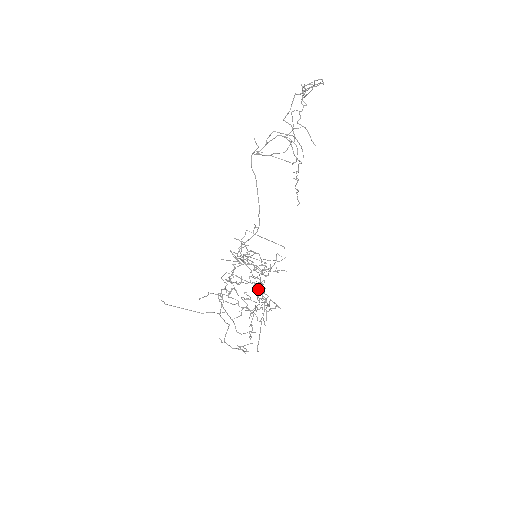
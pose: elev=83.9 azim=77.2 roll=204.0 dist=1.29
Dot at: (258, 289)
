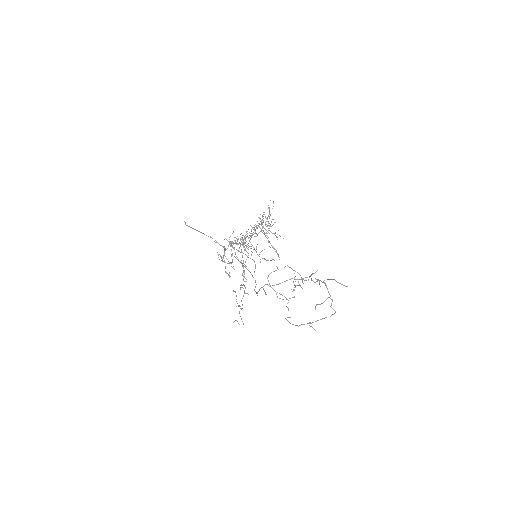
Dot at: occluded
